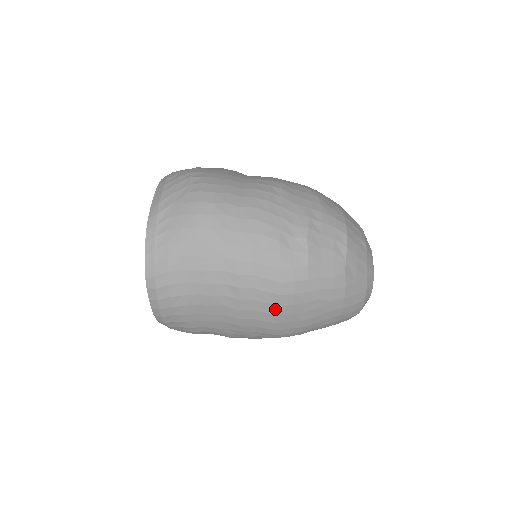
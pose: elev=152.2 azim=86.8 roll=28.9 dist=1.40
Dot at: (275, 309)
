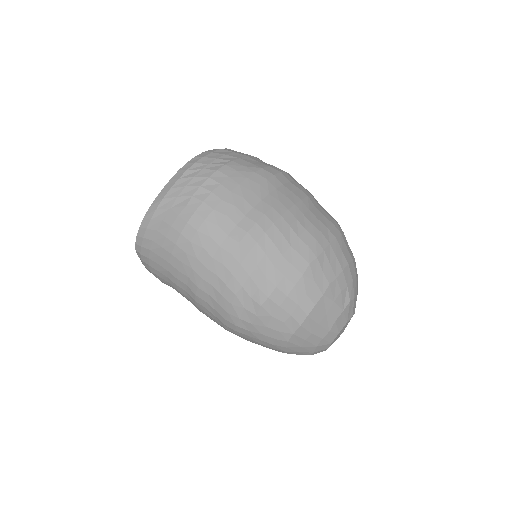
Dot at: (222, 326)
